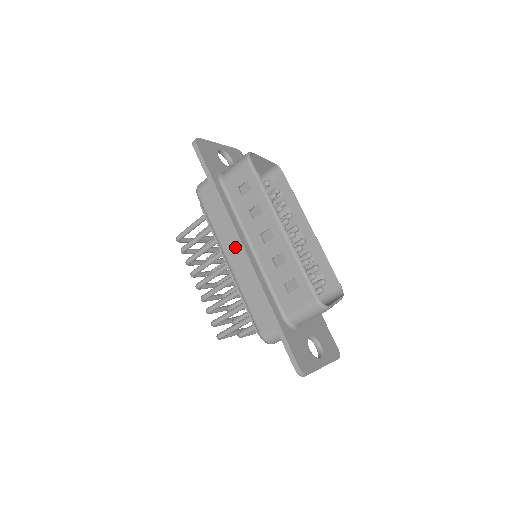
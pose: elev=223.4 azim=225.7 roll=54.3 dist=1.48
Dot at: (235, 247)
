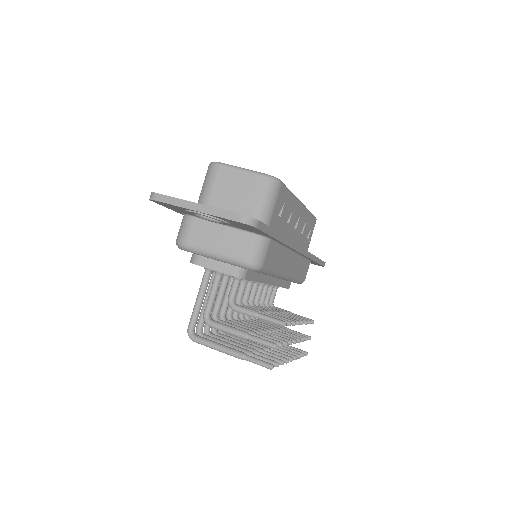
Dot at: occluded
